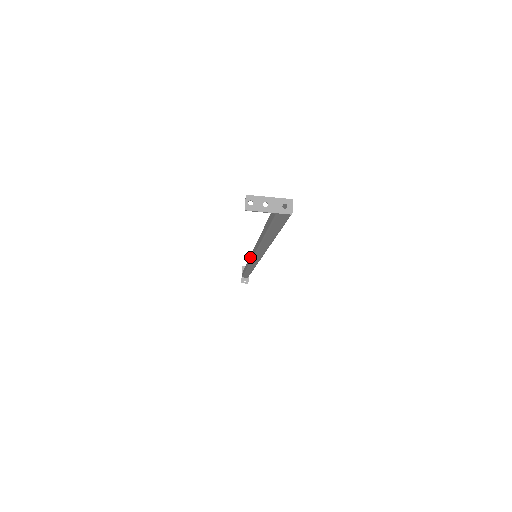
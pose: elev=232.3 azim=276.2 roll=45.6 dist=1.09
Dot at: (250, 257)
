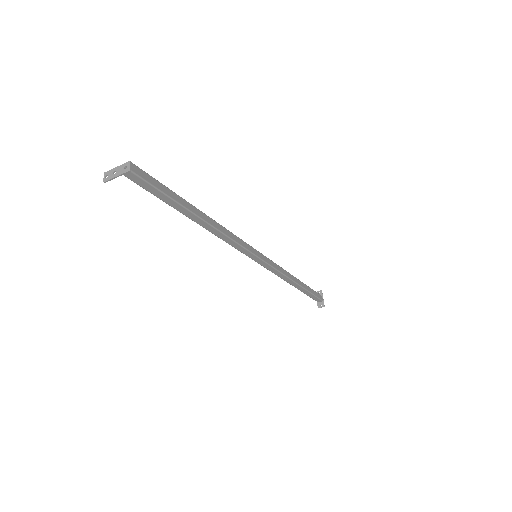
Dot at: occluded
